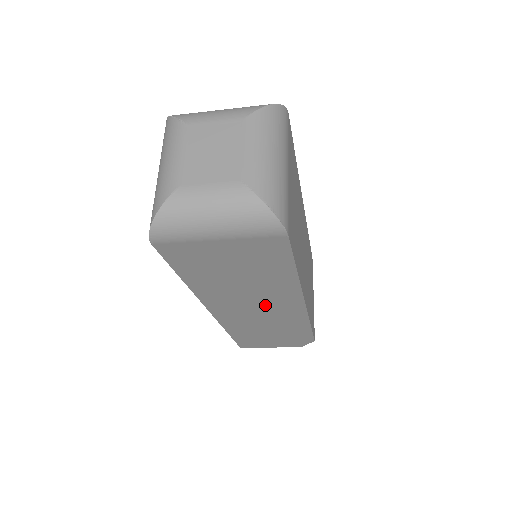
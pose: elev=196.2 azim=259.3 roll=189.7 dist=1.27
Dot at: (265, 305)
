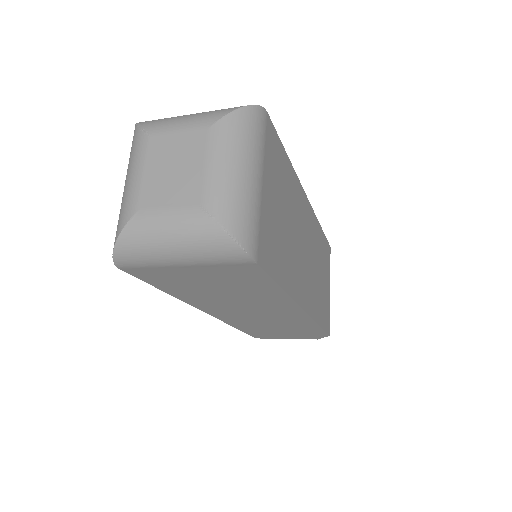
Dot at: (263, 311)
